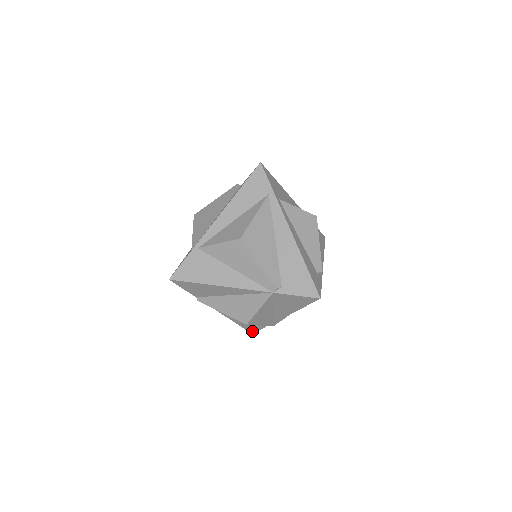
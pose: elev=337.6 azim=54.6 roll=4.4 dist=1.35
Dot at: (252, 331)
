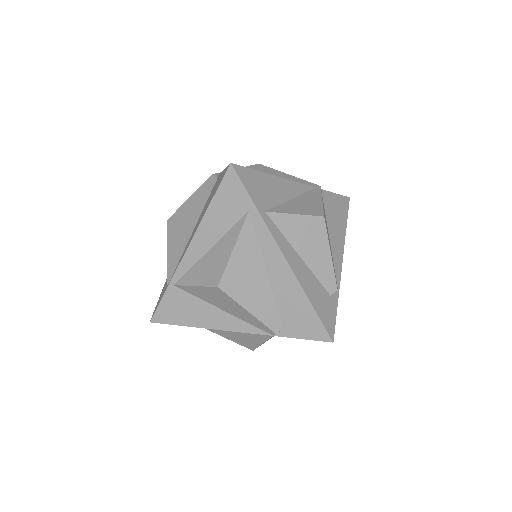
Dot at: occluded
